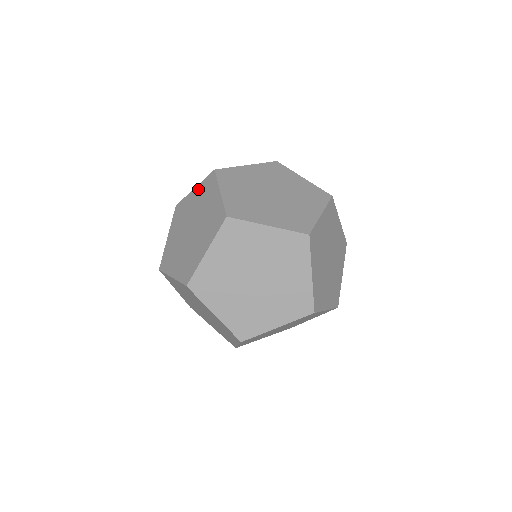
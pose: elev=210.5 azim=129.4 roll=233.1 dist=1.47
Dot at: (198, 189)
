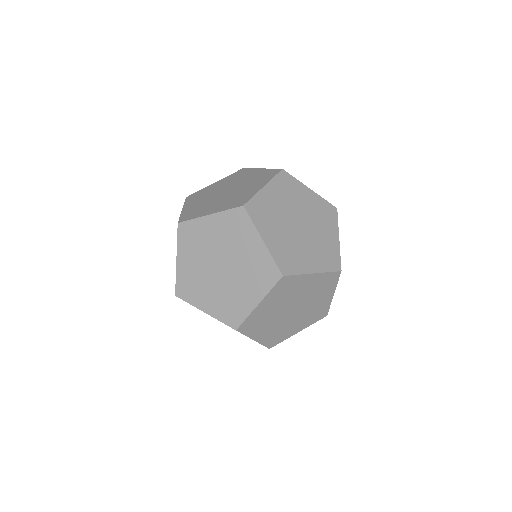
Dot at: occluded
